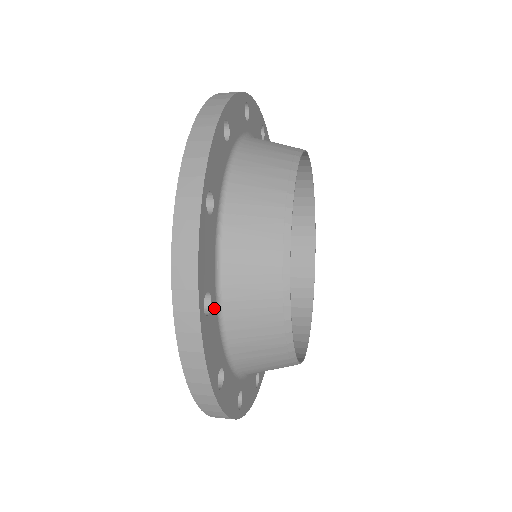
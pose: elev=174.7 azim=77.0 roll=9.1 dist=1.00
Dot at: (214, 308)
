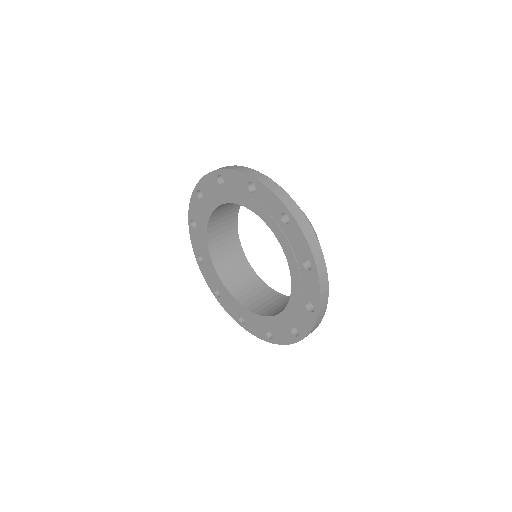
Dot at: occluded
